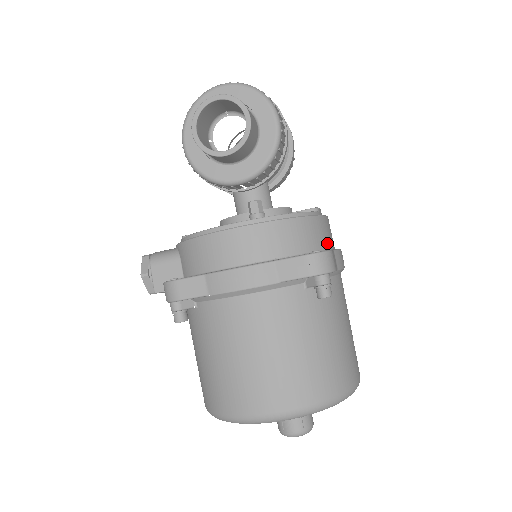
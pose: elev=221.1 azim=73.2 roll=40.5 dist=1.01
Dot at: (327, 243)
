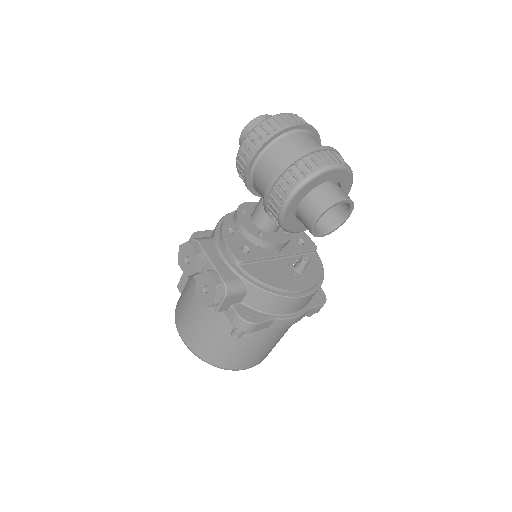
Dot at: occluded
